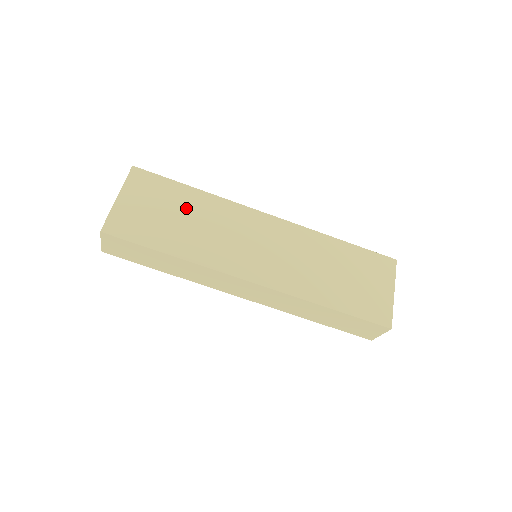
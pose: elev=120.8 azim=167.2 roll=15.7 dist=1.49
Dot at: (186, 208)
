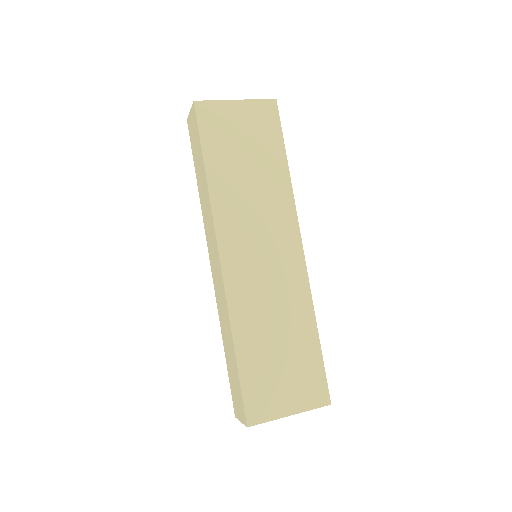
Dot at: (262, 165)
